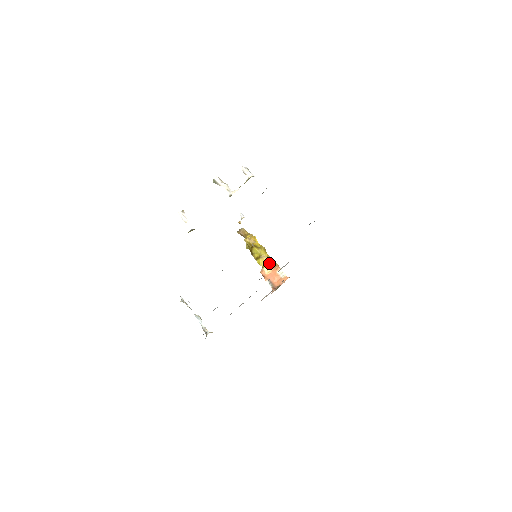
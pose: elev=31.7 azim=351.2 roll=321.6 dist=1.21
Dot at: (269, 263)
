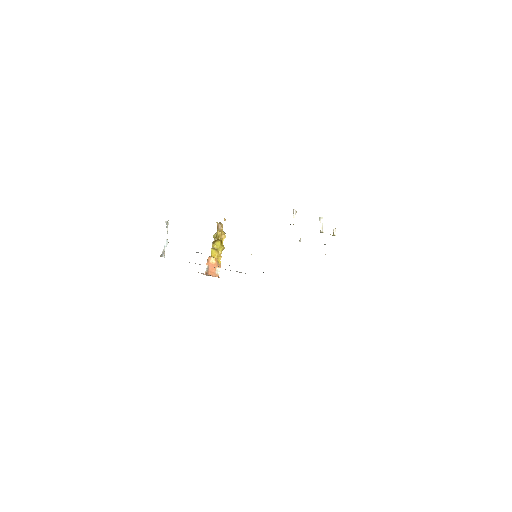
Dot at: (217, 258)
